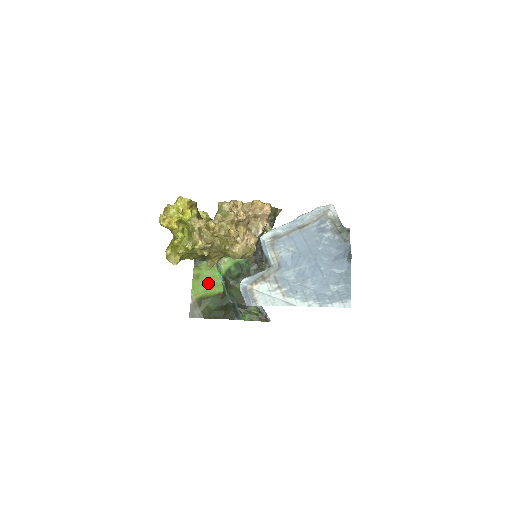
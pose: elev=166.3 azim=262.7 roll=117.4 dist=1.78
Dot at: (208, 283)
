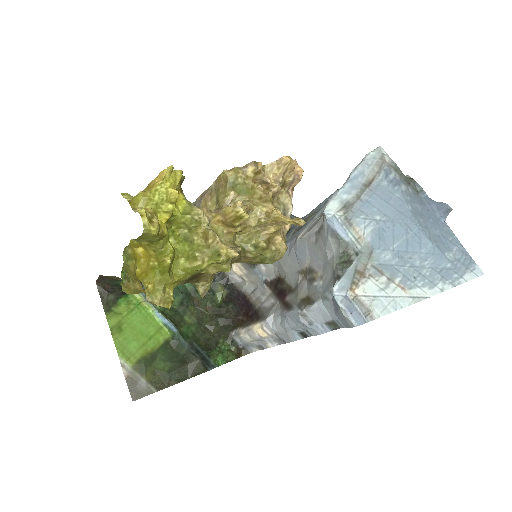
Dot at: (141, 332)
